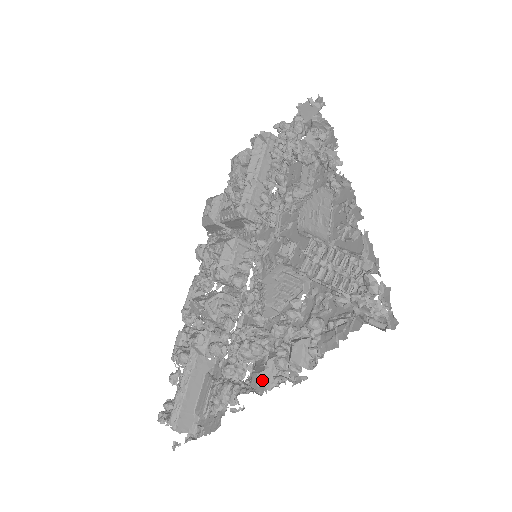
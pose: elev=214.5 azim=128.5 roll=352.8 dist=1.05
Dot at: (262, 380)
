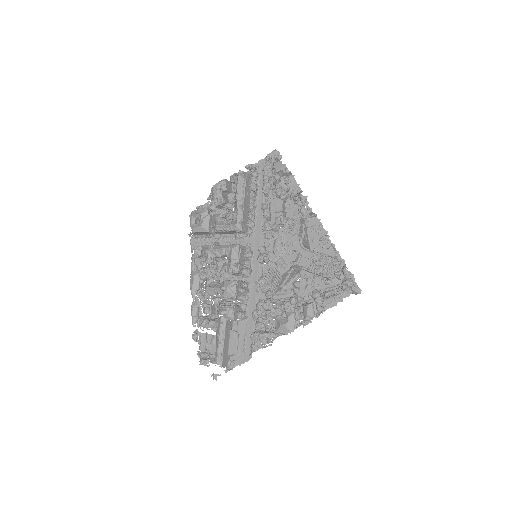
Dot at: (288, 327)
